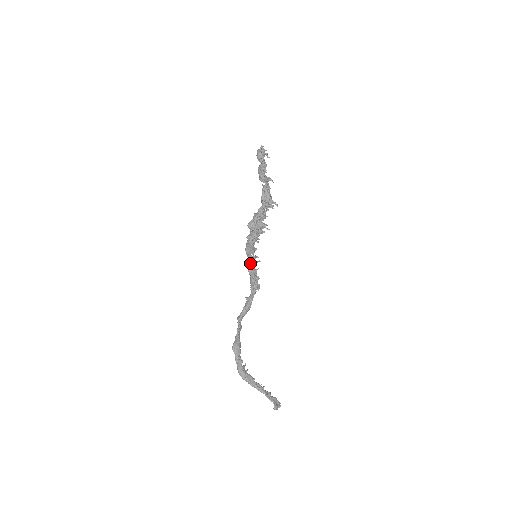
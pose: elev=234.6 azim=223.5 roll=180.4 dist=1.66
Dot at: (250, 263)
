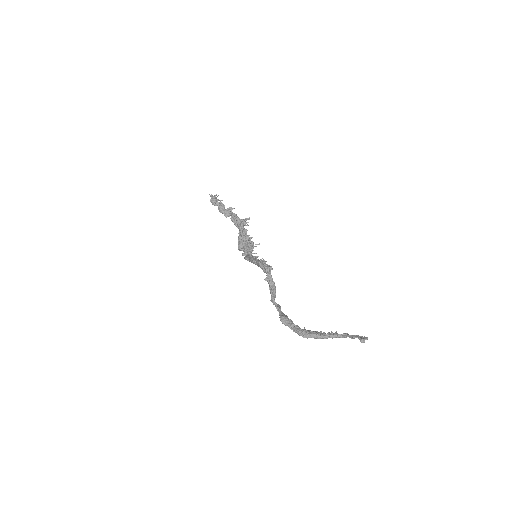
Dot at: (252, 259)
